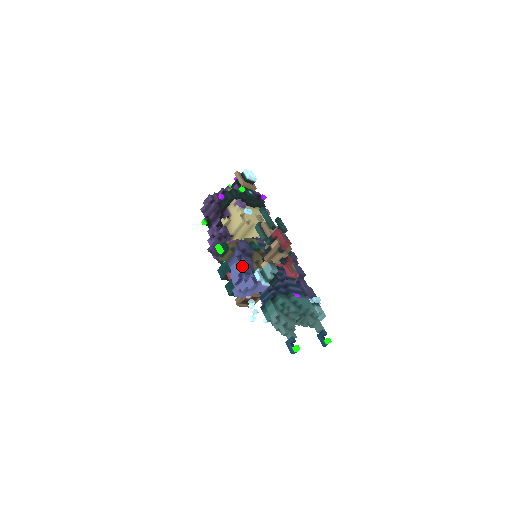
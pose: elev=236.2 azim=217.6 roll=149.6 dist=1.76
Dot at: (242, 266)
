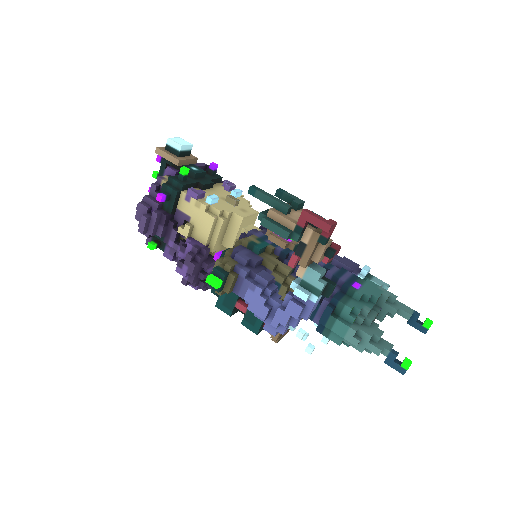
Dot at: (263, 289)
